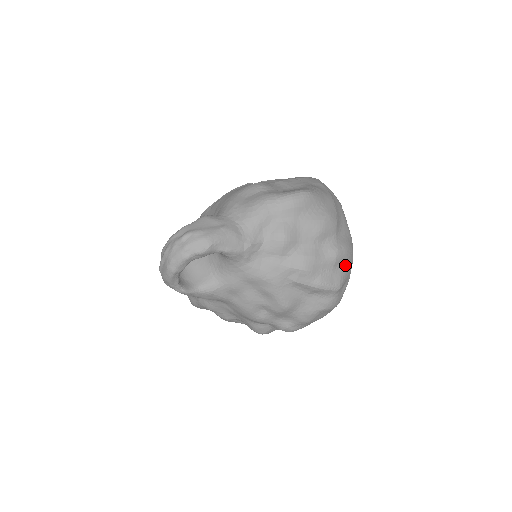
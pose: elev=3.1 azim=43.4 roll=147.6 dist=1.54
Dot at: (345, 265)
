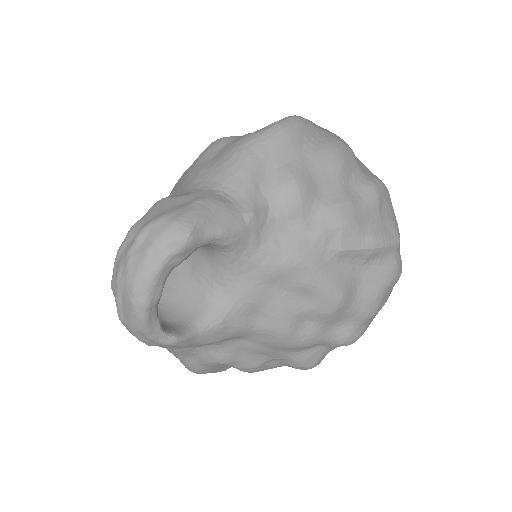
Dot at: (389, 207)
